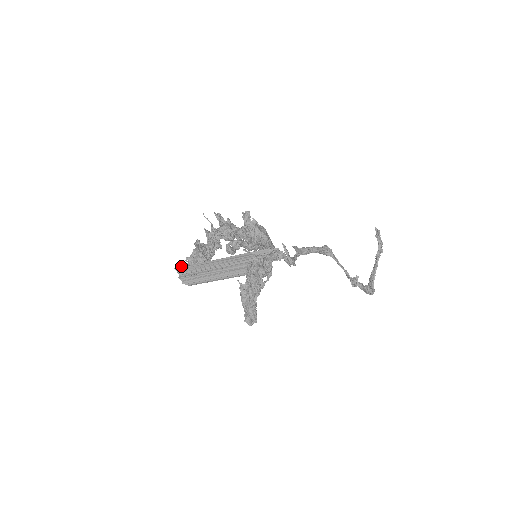
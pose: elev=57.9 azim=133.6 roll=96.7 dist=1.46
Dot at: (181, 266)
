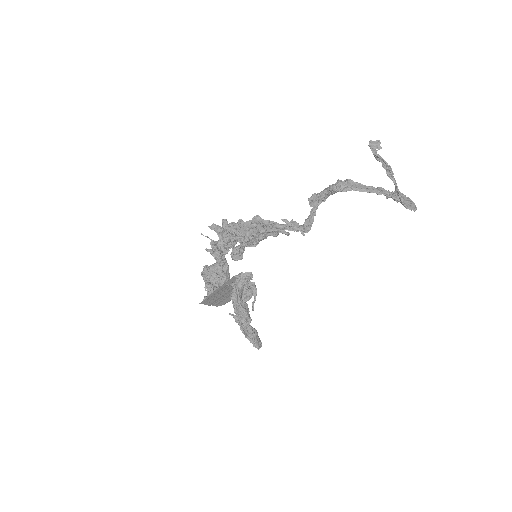
Dot at: (204, 298)
